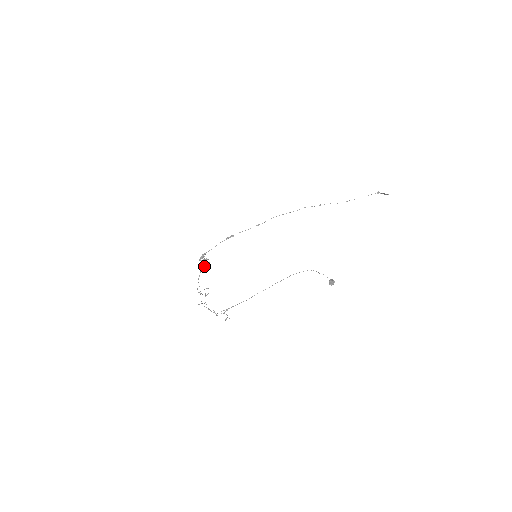
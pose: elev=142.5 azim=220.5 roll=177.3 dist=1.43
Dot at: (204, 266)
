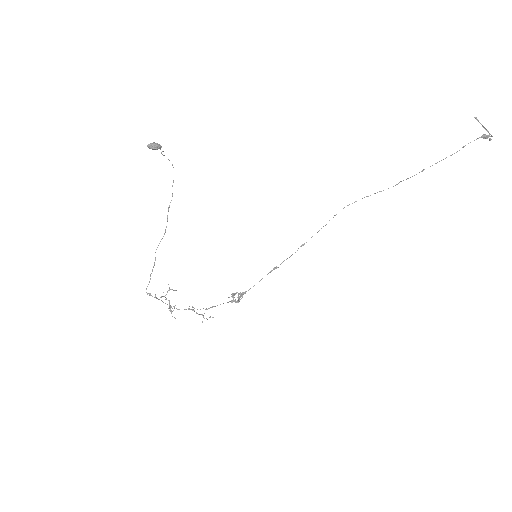
Dot at: occluded
